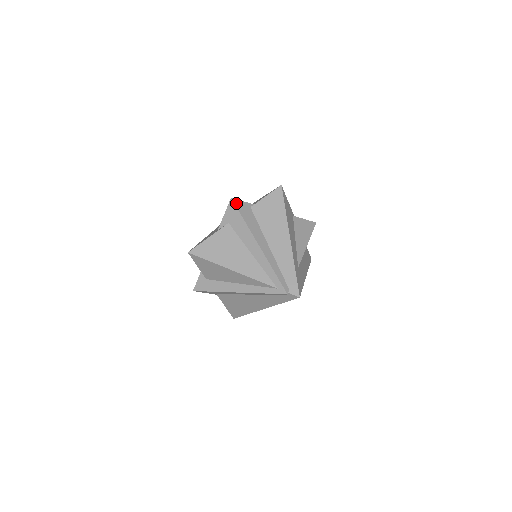
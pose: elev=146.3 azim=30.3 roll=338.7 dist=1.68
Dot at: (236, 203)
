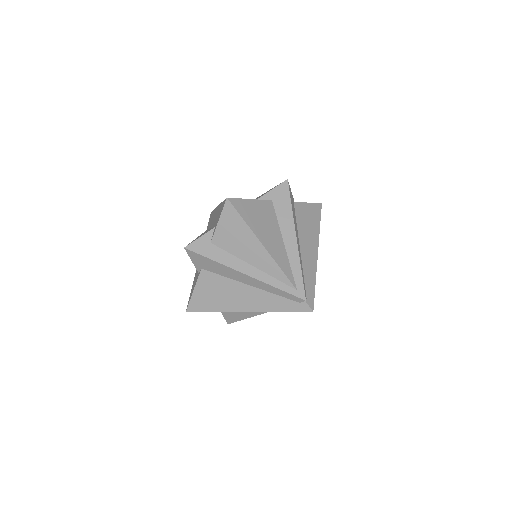
Dot at: (289, 187)
